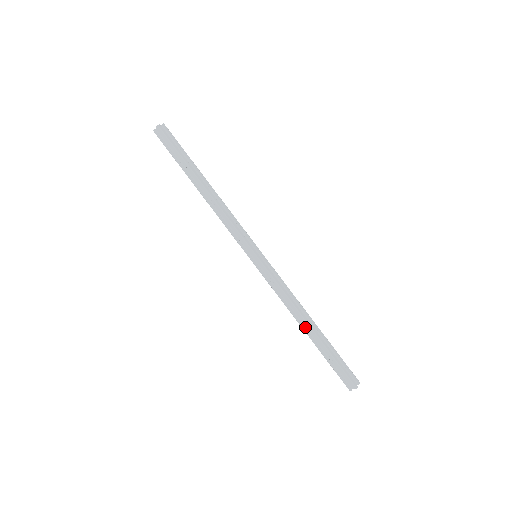
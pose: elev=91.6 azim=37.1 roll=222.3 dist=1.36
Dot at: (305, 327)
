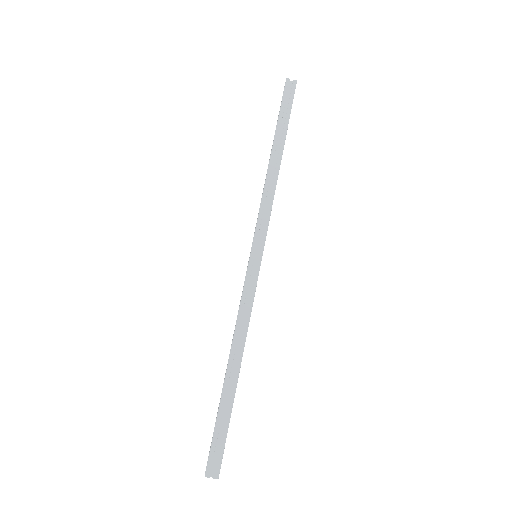
Dot at: (231, 364)
